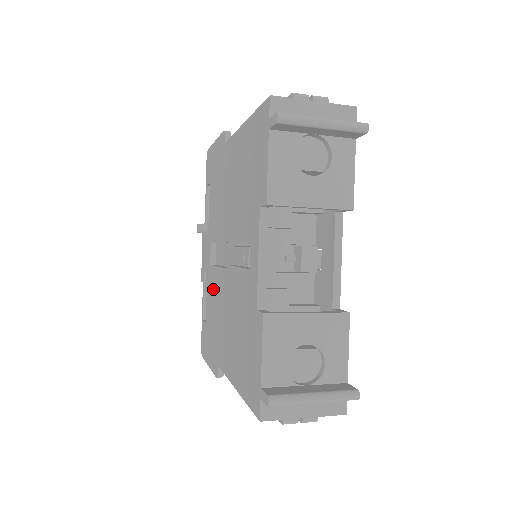
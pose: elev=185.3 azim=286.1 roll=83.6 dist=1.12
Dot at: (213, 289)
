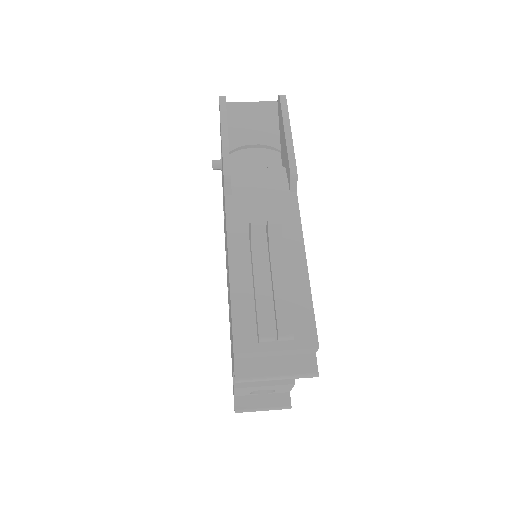
Dot at: occluded
